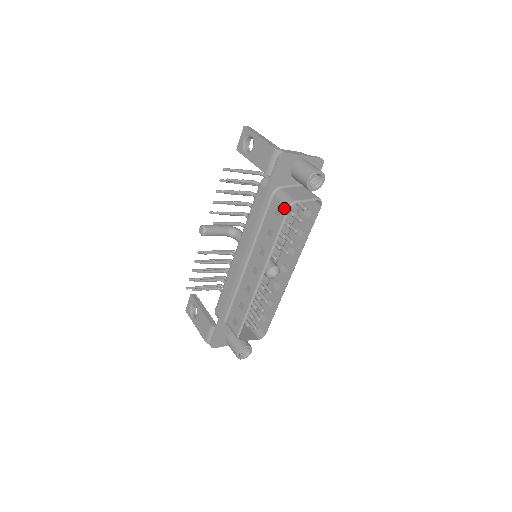
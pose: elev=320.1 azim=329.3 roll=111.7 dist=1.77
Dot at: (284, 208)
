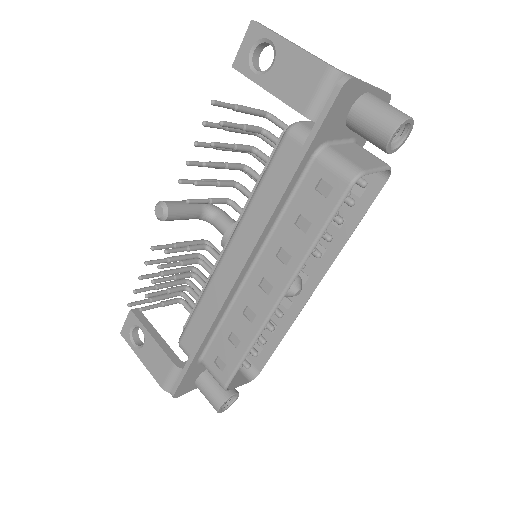
Dot at: (341, 184)
